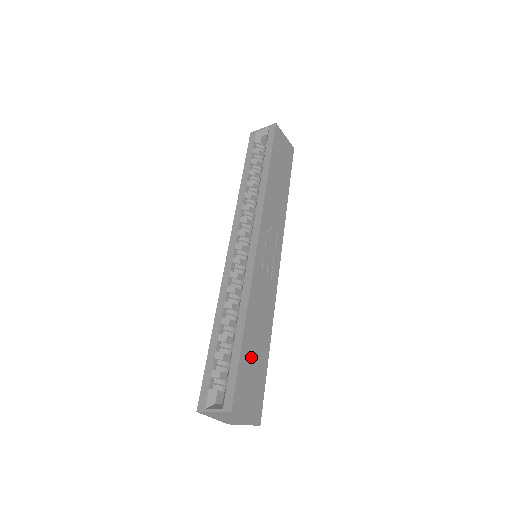
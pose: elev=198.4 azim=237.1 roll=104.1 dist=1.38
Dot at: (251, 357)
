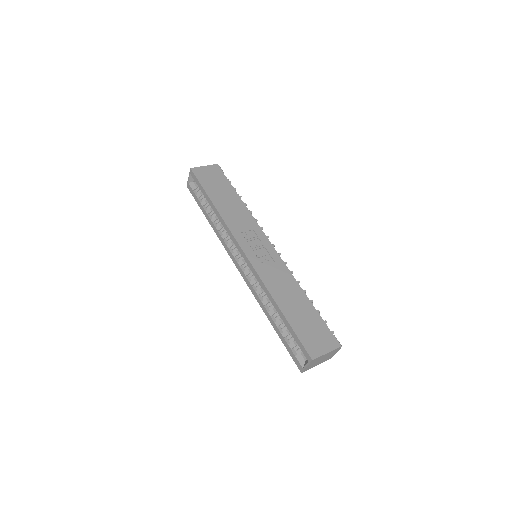
Dot at: (300, 319)
